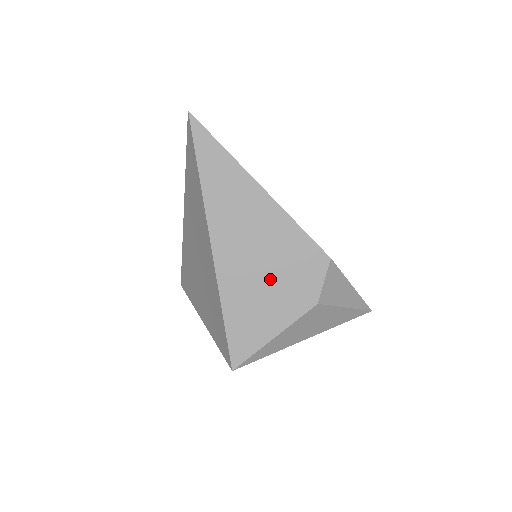
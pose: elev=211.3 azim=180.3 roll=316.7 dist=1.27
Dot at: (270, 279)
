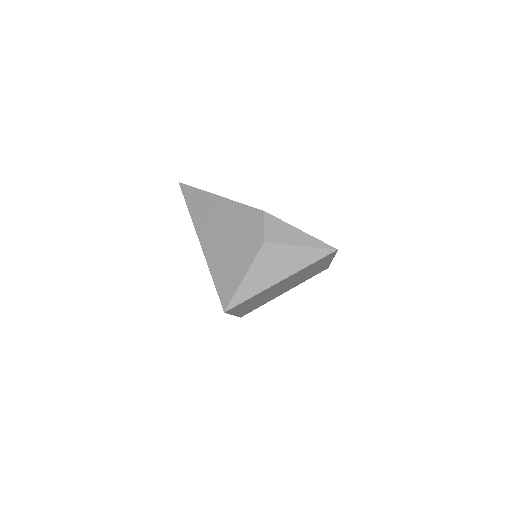
Dot at: (233, 242)
